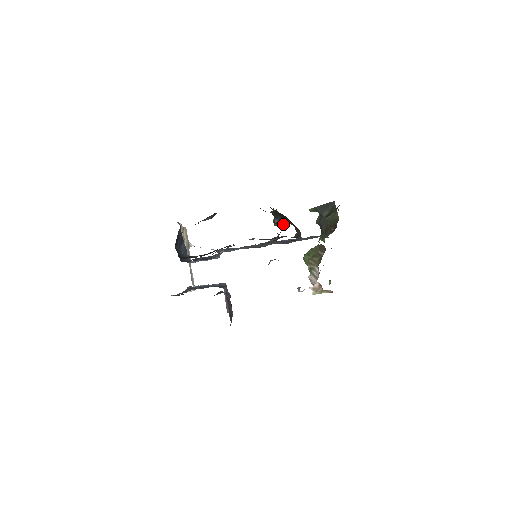
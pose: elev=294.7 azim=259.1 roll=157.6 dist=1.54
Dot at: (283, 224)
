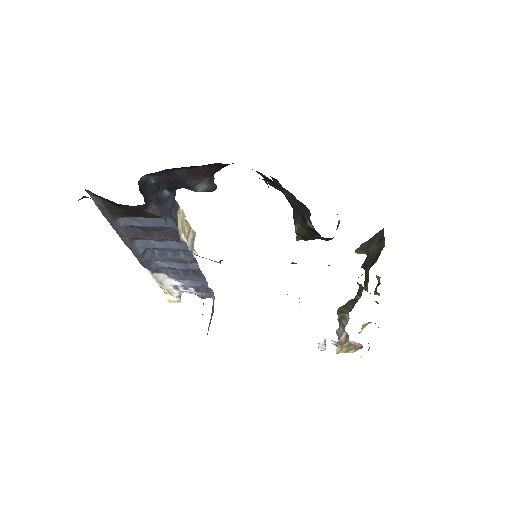
Dot at: (305, 235)
